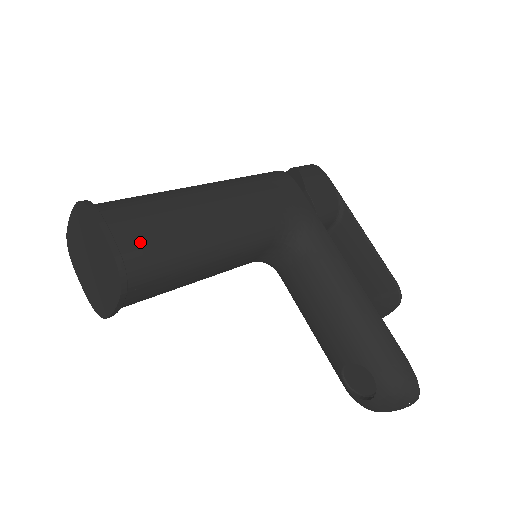
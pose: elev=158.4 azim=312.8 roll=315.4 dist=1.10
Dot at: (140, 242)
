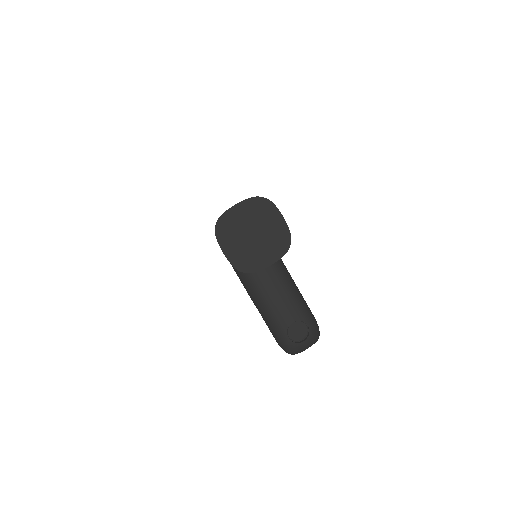
Dot at: occluded
